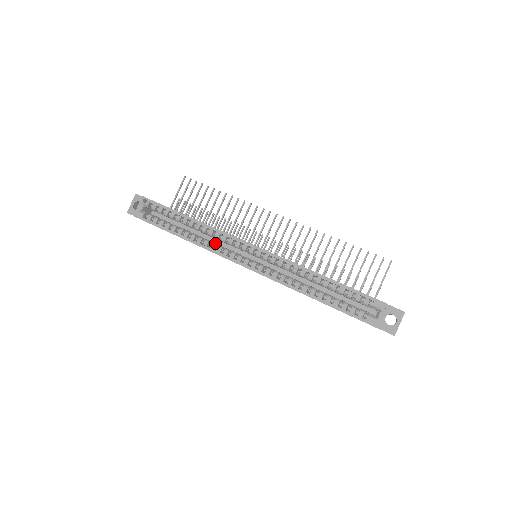
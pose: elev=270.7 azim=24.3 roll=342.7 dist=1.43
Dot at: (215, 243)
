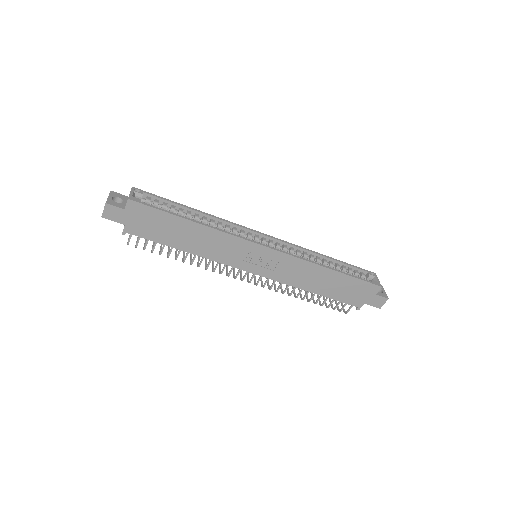
Dot at: occluded
